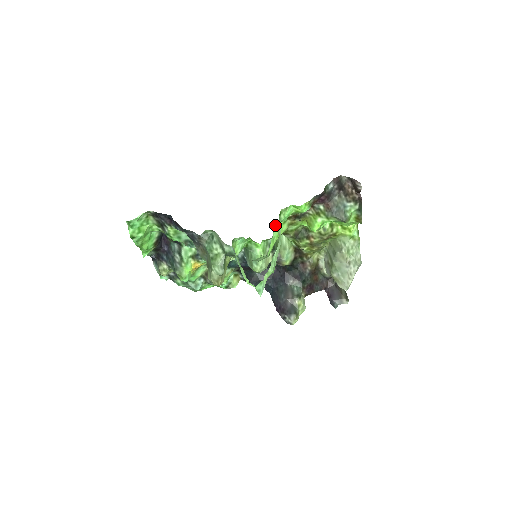
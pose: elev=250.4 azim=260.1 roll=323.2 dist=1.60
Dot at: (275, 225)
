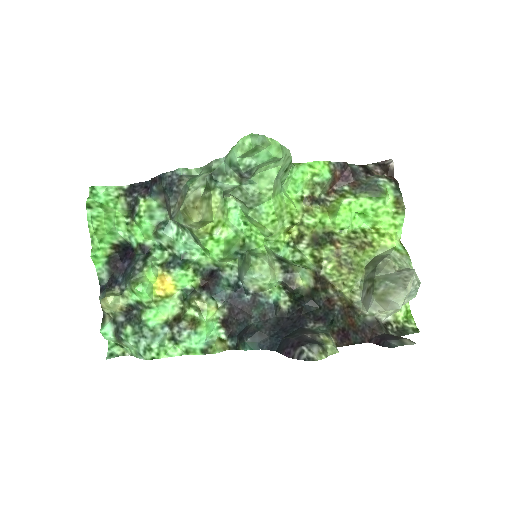
Dot at: (285, 192)
